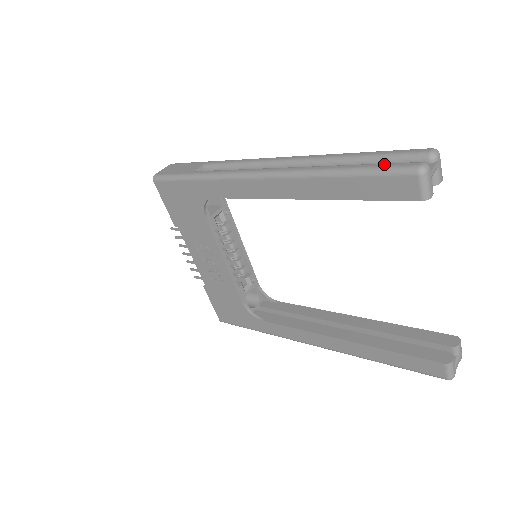
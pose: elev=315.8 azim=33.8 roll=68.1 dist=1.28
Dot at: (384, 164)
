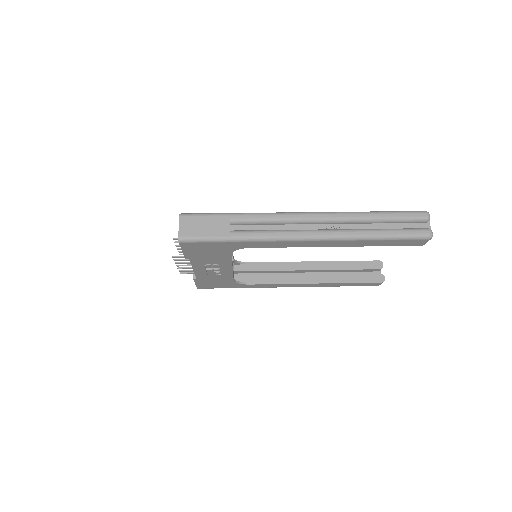
Dot at: (407, 232)
